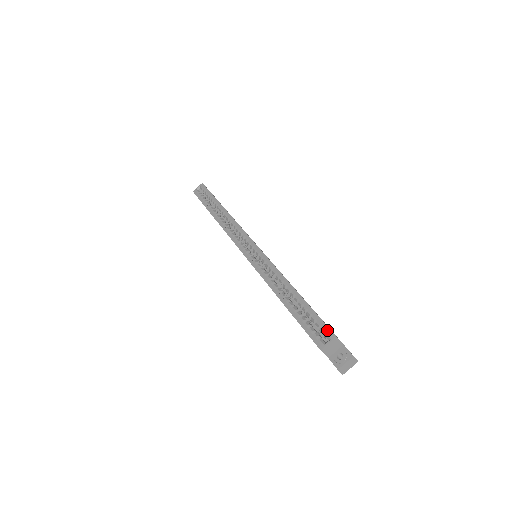
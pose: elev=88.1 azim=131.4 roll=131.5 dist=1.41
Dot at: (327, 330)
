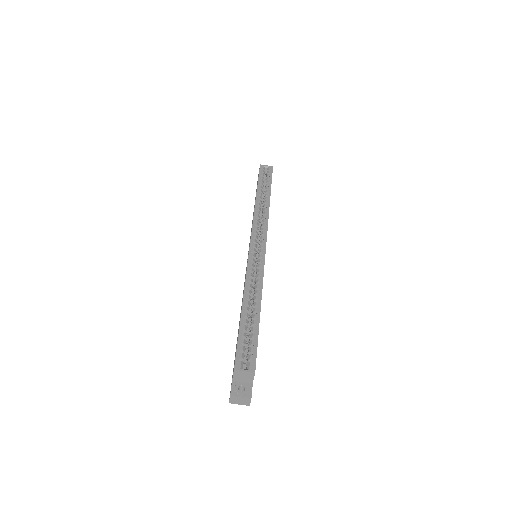
Dot at: (253, 361)
